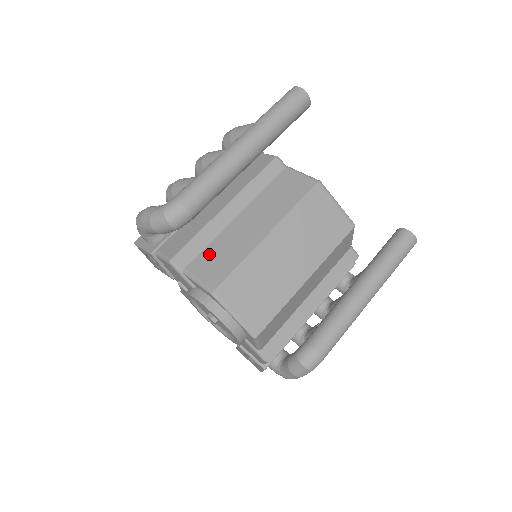
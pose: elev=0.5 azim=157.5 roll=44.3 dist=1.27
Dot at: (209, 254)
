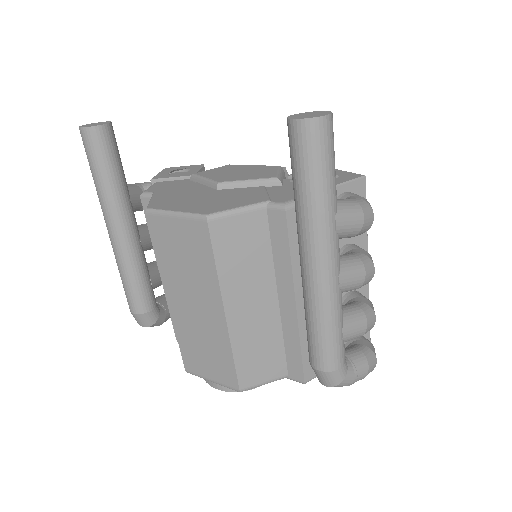
Dot at: occluded
